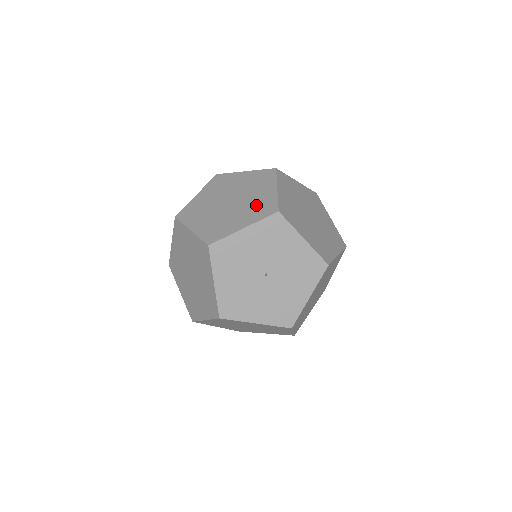
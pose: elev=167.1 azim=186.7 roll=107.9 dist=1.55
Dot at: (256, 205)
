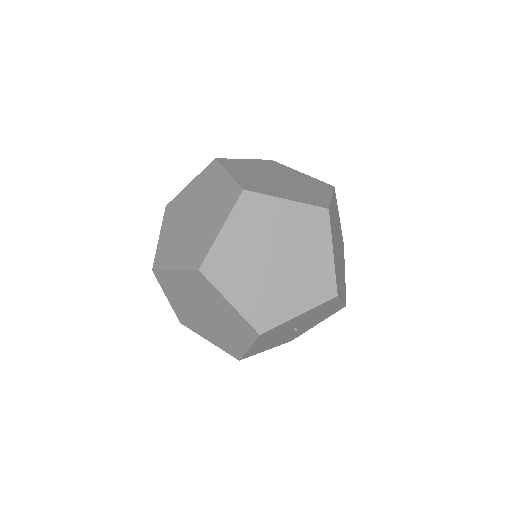
Dot at: (310, 278)
